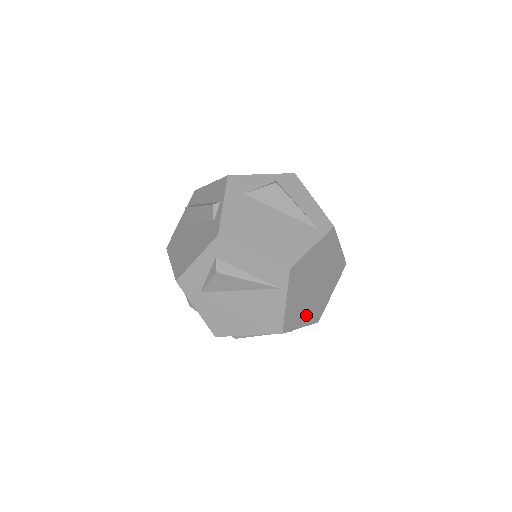
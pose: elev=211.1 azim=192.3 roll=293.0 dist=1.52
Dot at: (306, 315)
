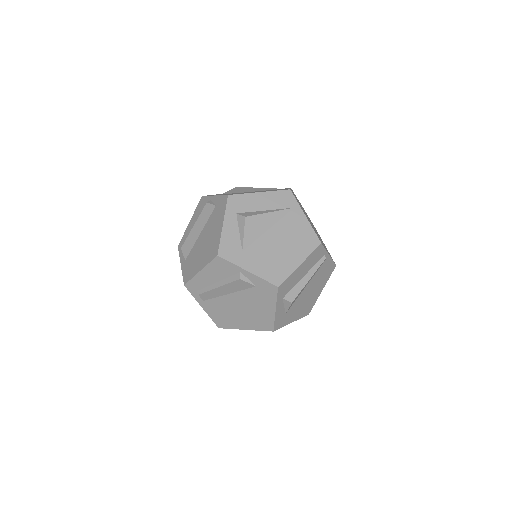
Dot at: occluded
